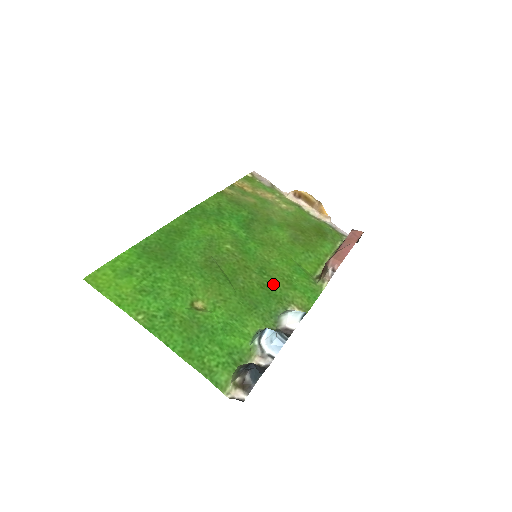
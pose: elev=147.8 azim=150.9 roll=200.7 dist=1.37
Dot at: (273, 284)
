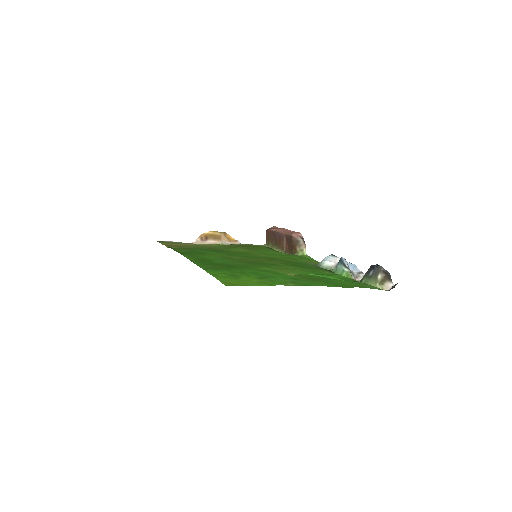
Dot at: occluded
